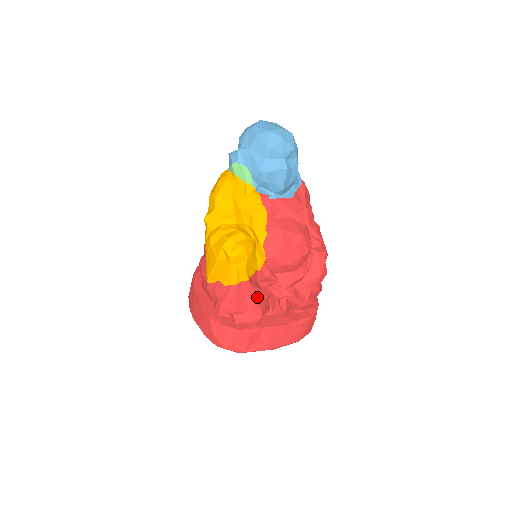
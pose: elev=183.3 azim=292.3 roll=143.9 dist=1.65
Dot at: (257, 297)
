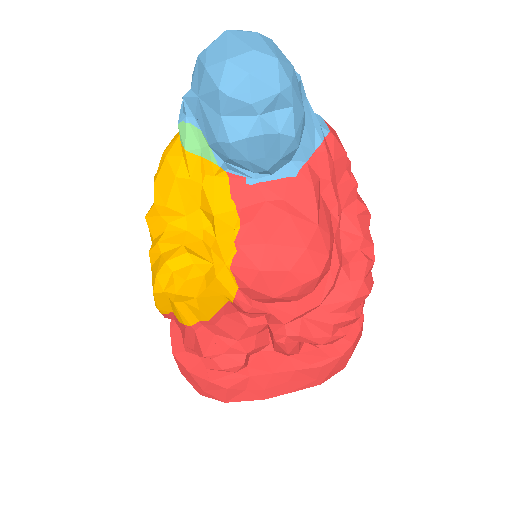
Dot at: (235, 337)
